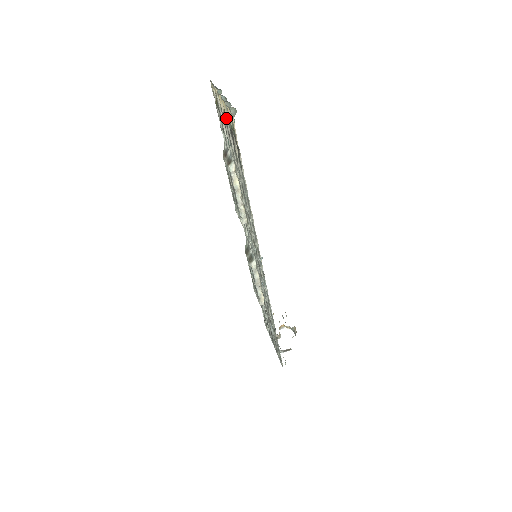
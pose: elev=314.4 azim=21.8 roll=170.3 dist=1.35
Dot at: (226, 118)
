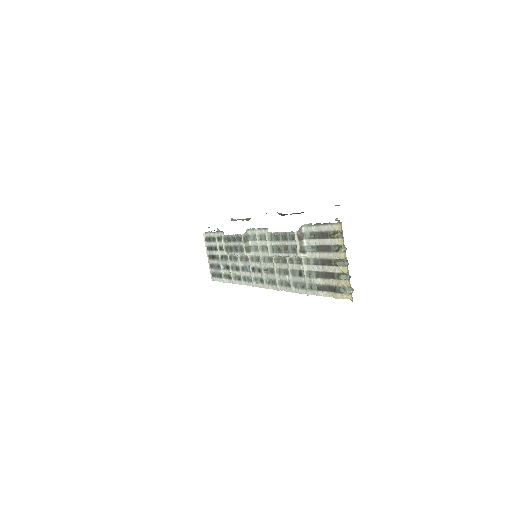
Dot at: (336, 267)
